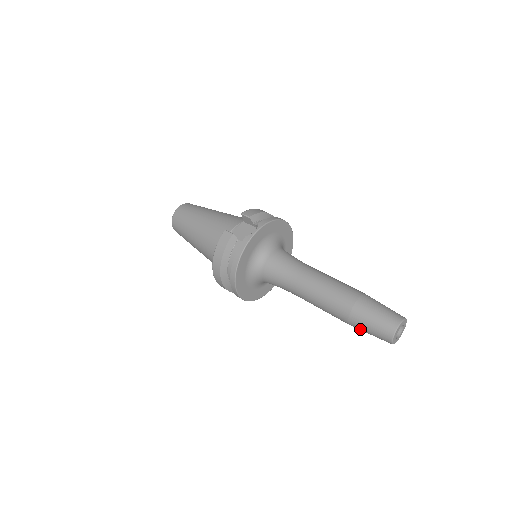
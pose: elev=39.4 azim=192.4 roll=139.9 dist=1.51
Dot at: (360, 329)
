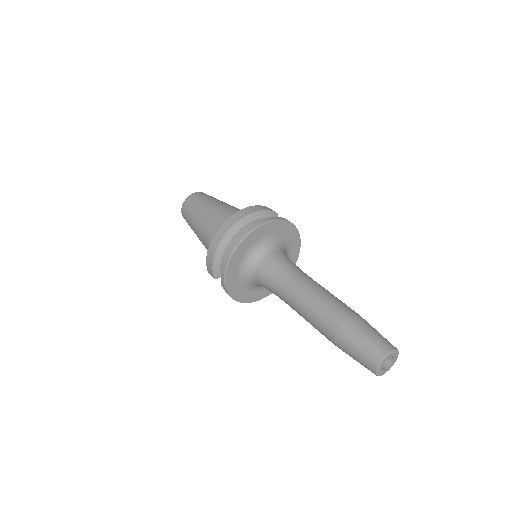
Dot at: (351, 335)
